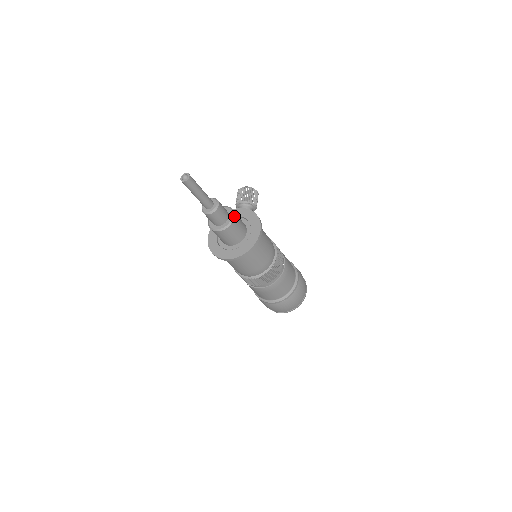
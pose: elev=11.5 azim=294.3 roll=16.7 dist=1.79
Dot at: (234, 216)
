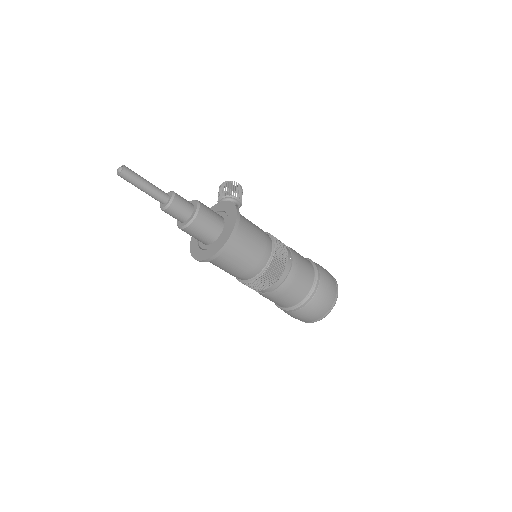
Dot at: (199, 206)
